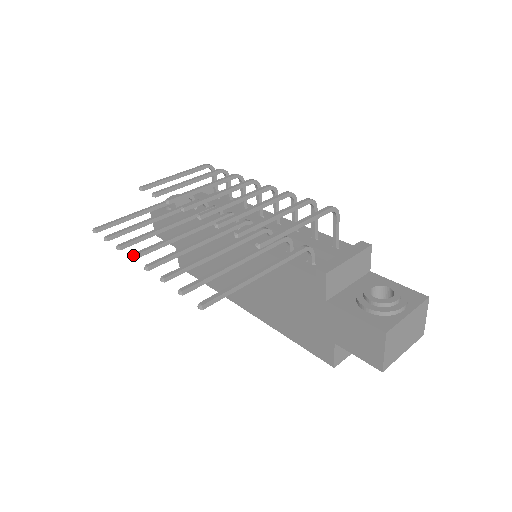
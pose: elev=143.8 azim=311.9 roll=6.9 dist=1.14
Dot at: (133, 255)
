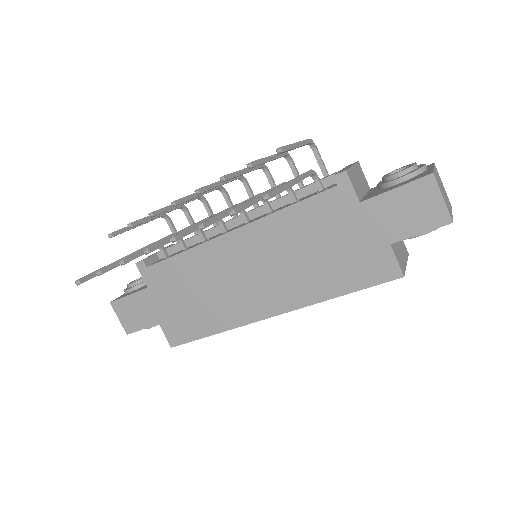
Dot at: (147, 248)
